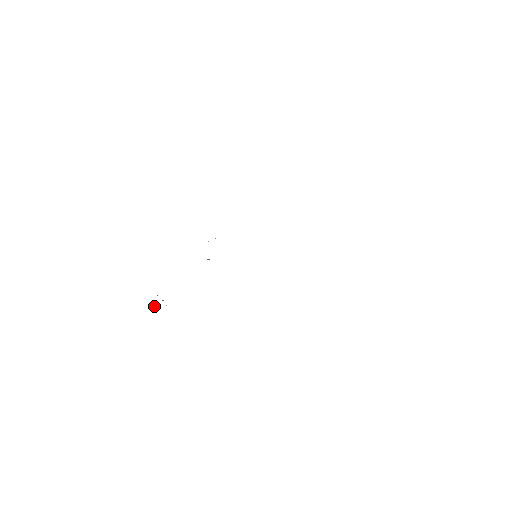
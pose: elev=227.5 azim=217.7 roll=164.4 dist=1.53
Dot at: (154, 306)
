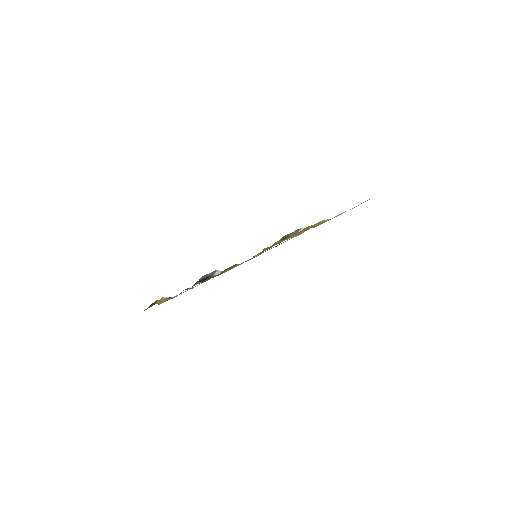
Dot at: occluded
